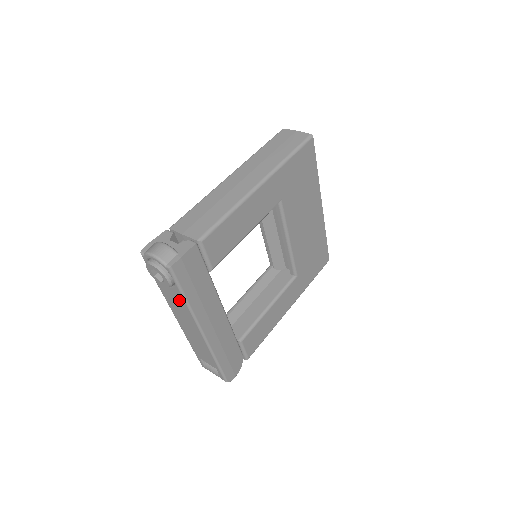
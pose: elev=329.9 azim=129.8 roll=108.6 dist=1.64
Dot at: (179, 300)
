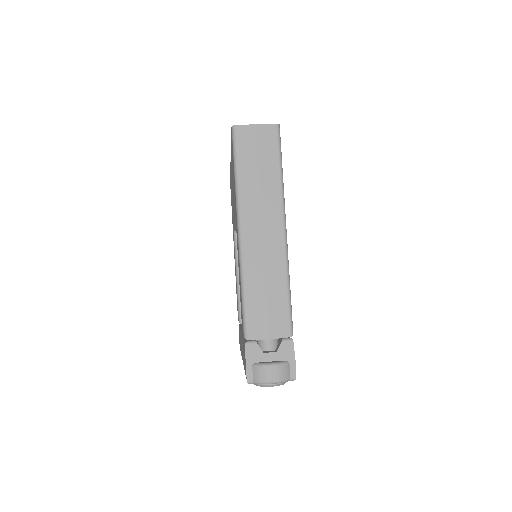
Dot at: occluded
